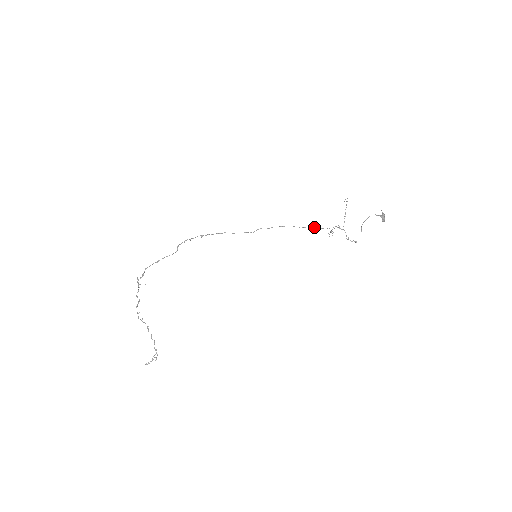
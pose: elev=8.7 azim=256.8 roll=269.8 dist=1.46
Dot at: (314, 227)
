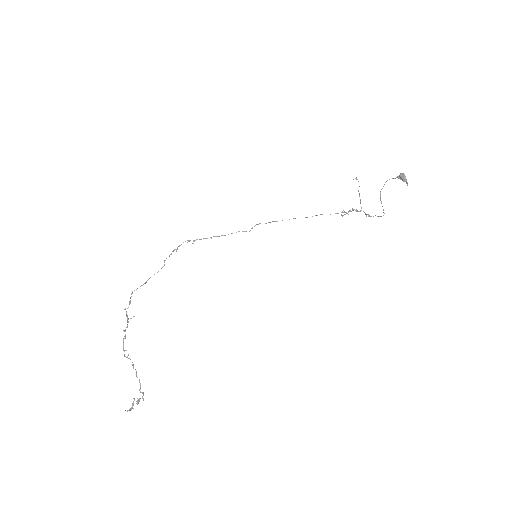
Dot at: occluded
